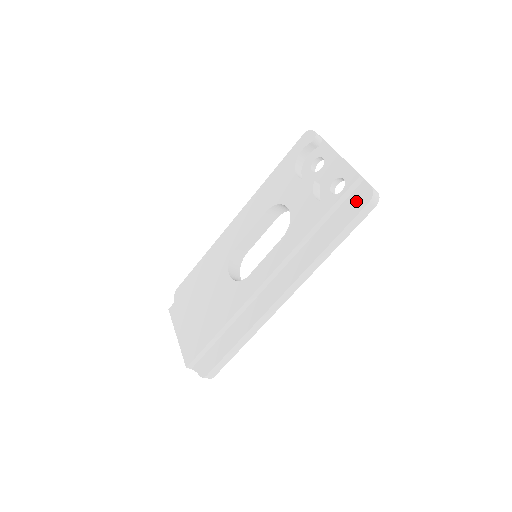
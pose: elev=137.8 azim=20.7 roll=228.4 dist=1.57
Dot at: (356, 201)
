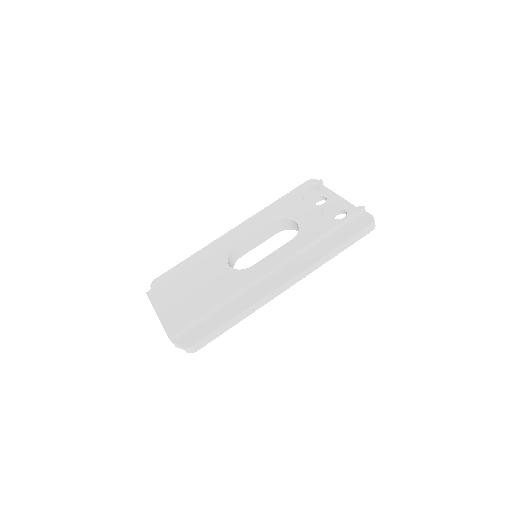
Dot at: (359, 223)
